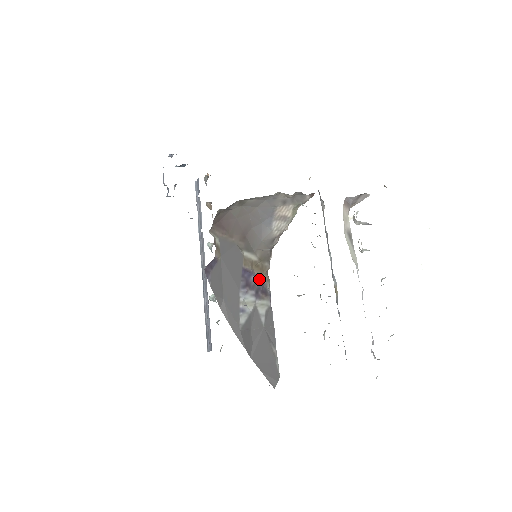
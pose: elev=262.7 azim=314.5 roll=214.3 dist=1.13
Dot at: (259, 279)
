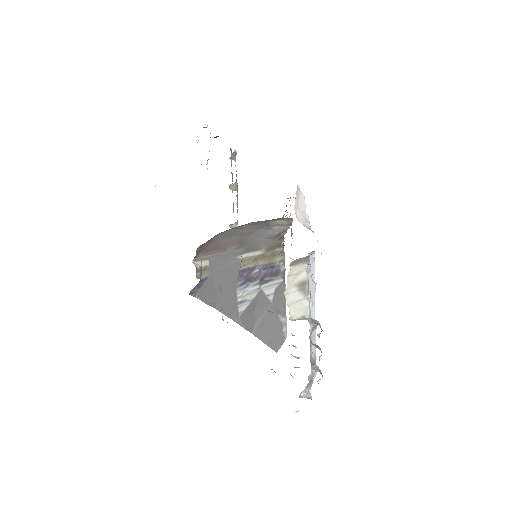
Dot at: (267, 266)
